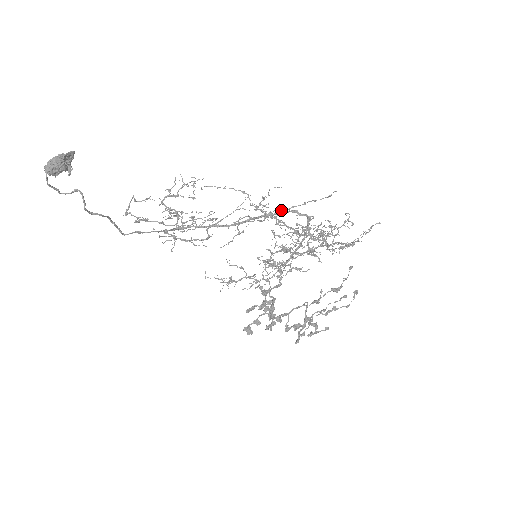
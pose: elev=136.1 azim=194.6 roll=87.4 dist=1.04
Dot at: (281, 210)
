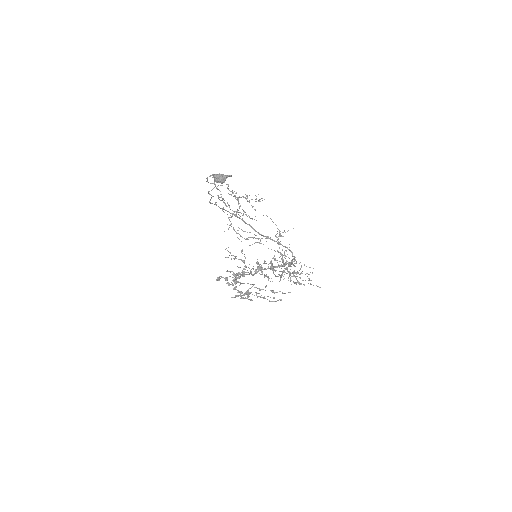
Dot at: (288, 257)
